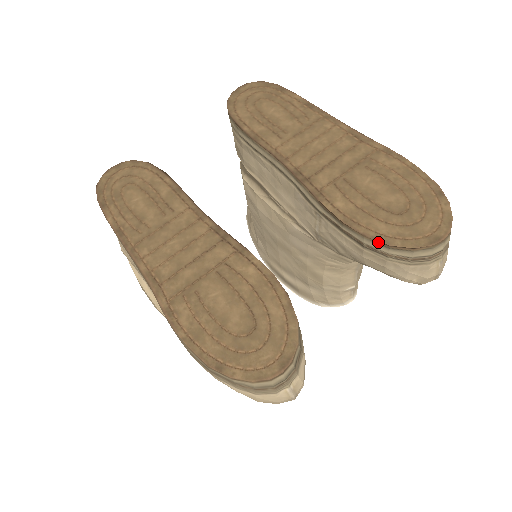
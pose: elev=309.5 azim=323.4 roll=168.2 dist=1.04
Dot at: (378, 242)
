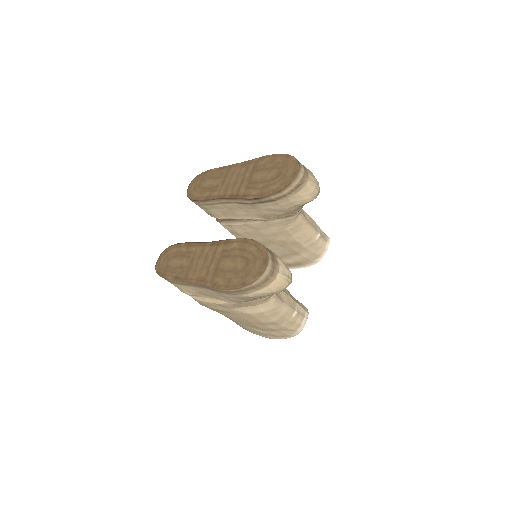
Dot at: (276, 193)
